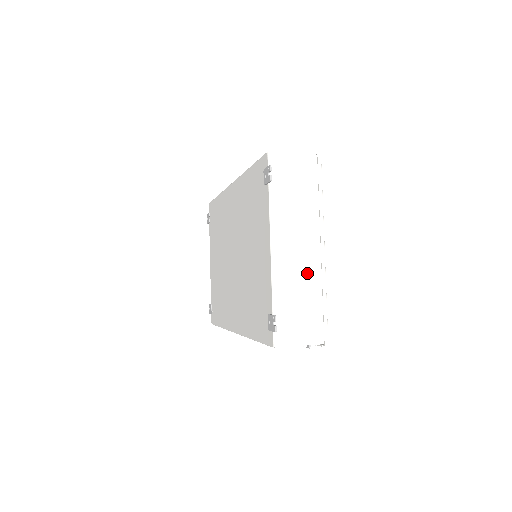
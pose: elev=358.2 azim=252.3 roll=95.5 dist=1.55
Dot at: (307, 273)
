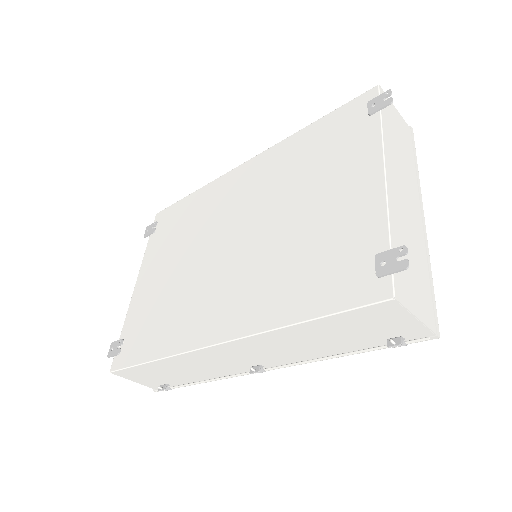
Dot at: (414, 230)
